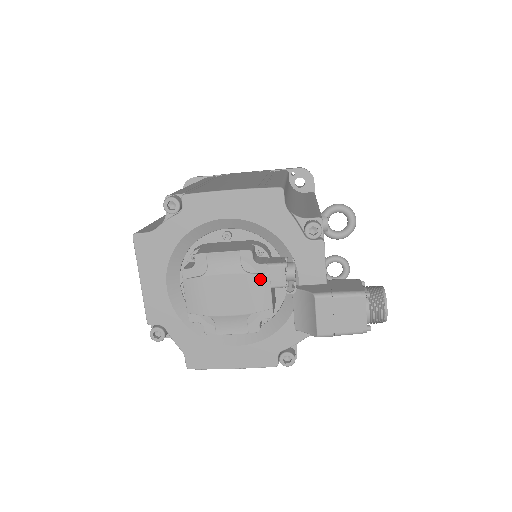
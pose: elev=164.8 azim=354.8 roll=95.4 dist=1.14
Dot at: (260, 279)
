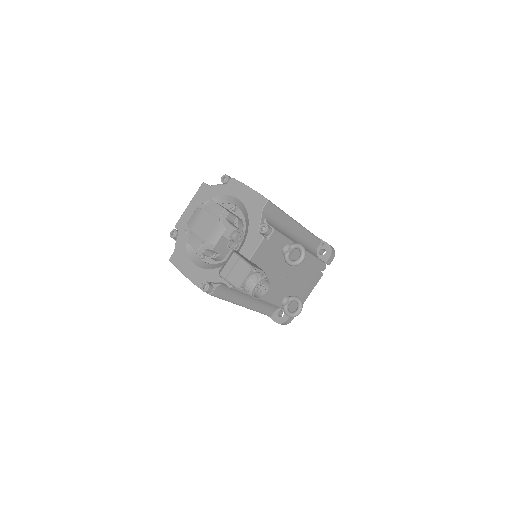
Dot at: (221, 227)
